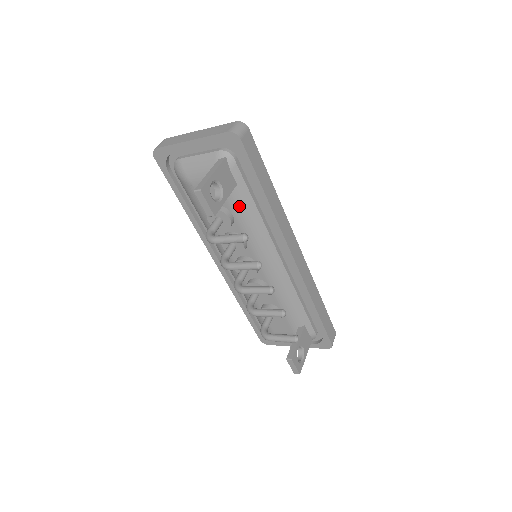
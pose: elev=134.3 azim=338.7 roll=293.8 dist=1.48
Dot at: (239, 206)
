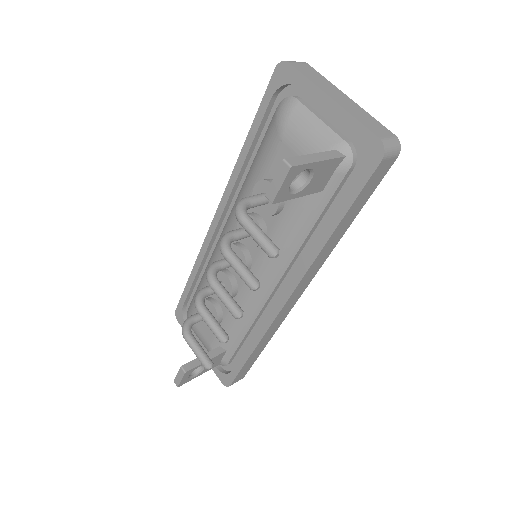
Dot at: (299, 209)
